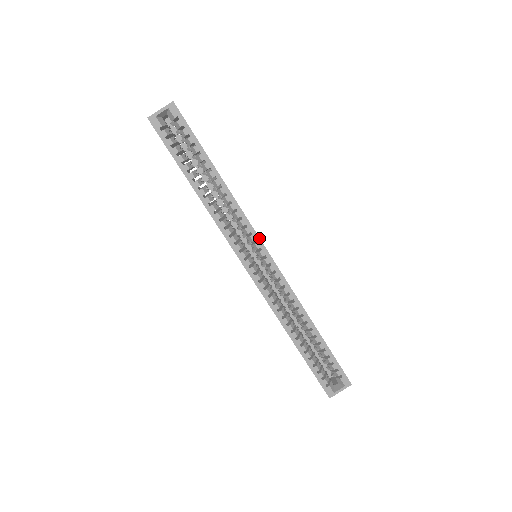
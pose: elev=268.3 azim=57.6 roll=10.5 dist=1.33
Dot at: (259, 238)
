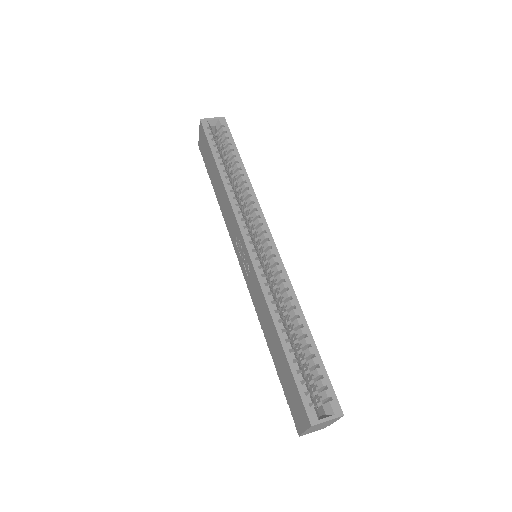
Dot at: (266, 222)
